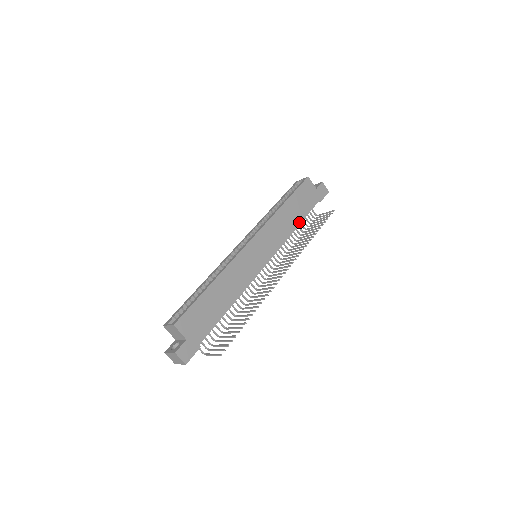
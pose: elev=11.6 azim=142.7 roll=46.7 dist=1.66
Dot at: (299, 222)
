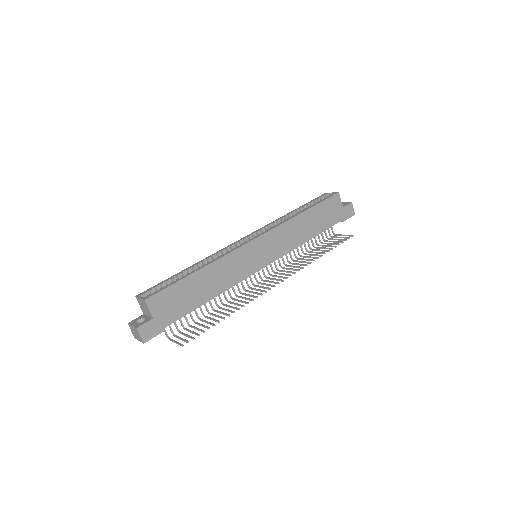
Dot at: (313, 236)
